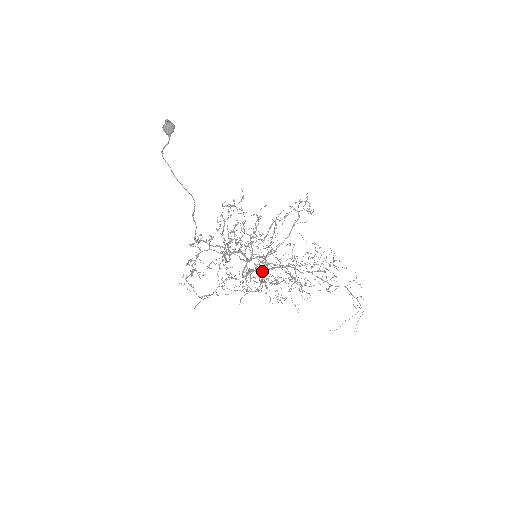
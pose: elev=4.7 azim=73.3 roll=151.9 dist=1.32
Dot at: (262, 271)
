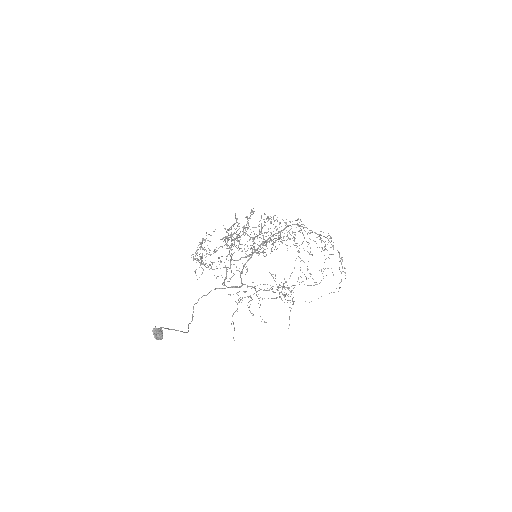
Dot at: (265, 242)
